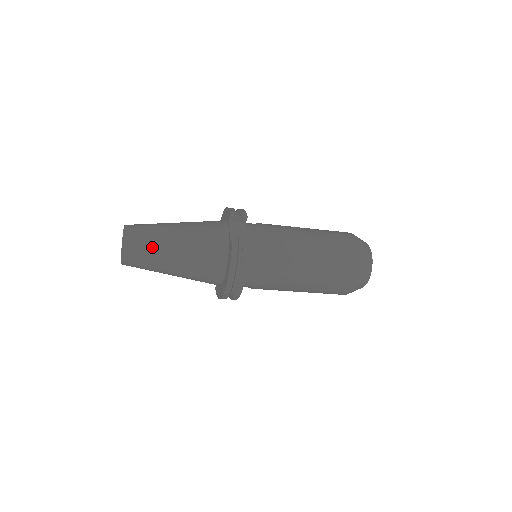
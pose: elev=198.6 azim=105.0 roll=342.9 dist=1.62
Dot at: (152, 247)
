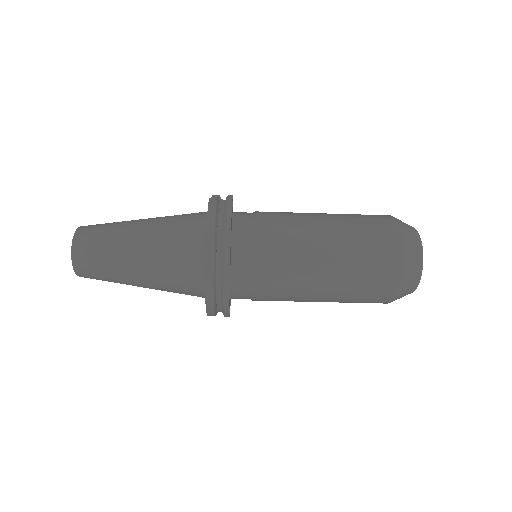
Dot at: (111, 231)
